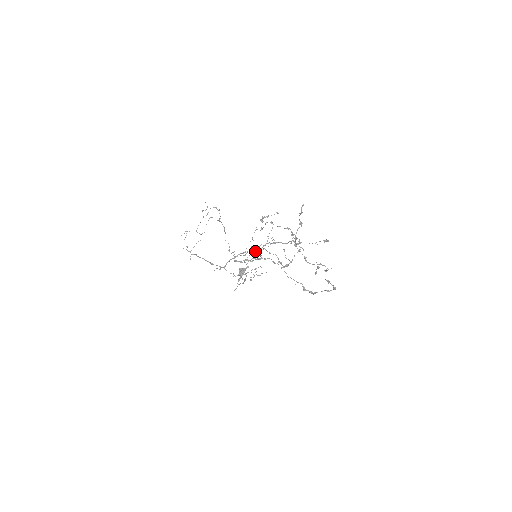
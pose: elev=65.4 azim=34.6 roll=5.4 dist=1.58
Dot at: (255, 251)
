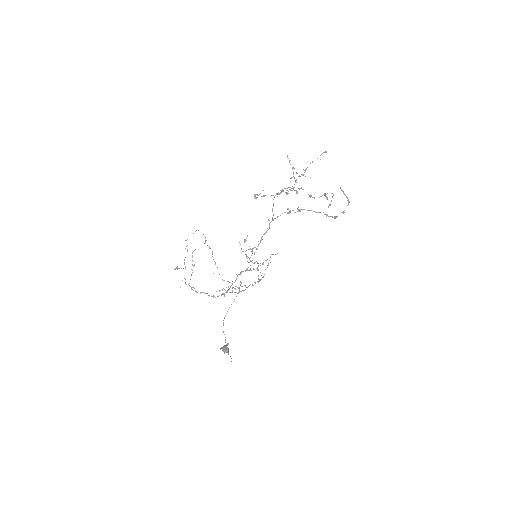
Dot at: (248, 267)
